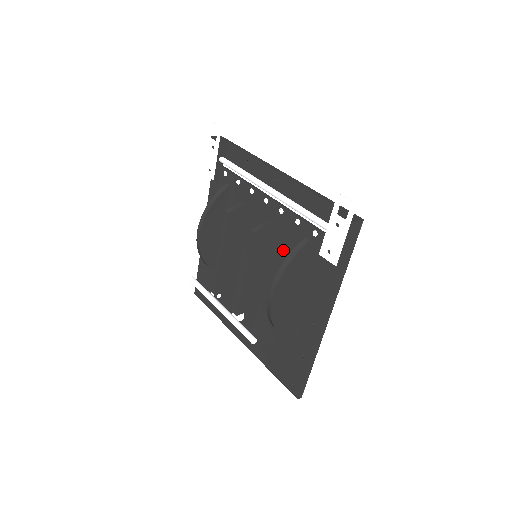
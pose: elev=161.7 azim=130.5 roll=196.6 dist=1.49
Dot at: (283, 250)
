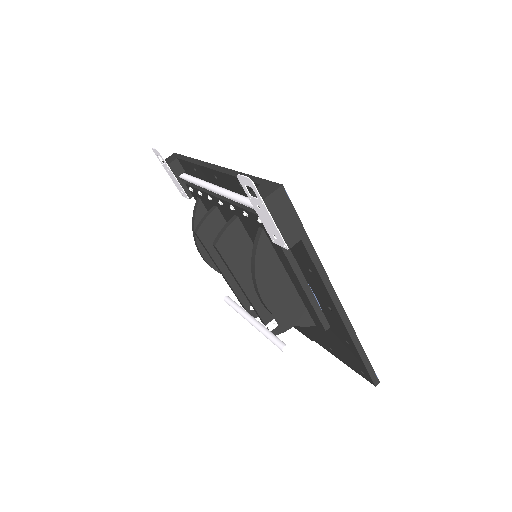
Dot at: occluded
